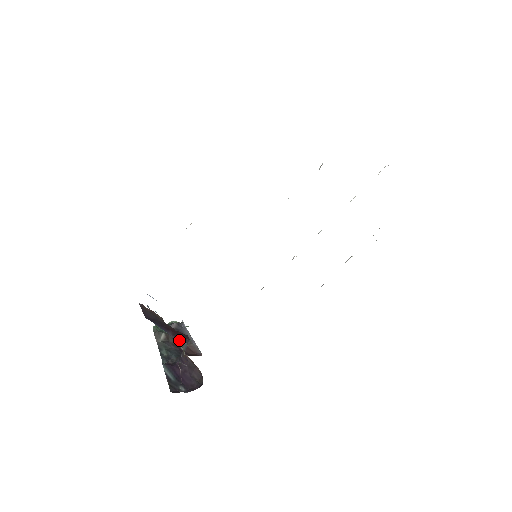
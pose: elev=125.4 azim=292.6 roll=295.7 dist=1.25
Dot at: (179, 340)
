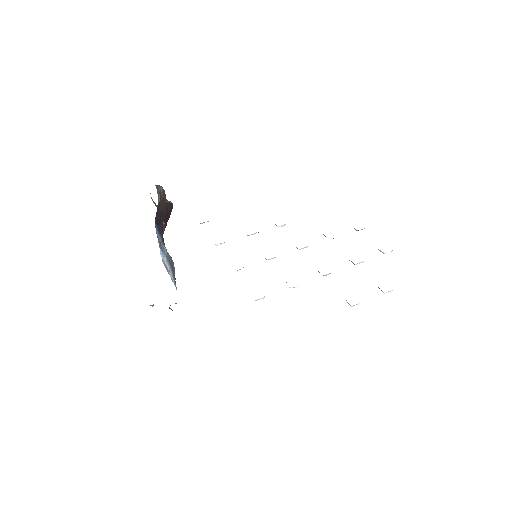
Dot at: occluded
